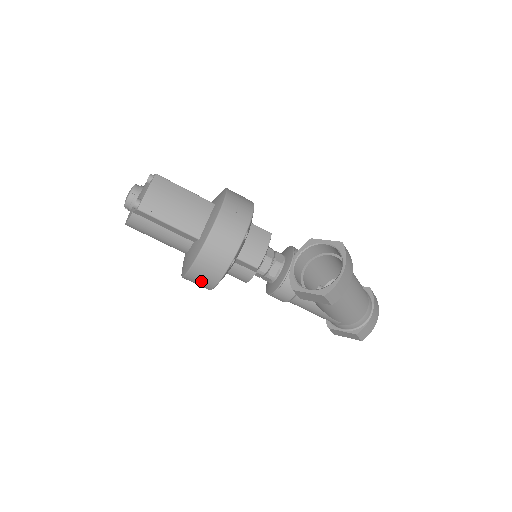
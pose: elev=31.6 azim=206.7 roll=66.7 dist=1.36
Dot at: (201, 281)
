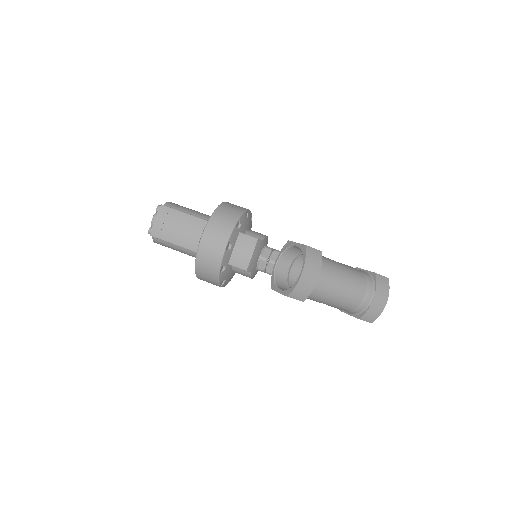
Dot at: occluded
